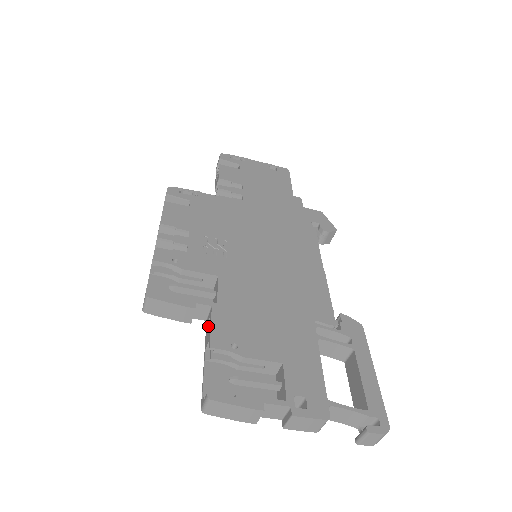
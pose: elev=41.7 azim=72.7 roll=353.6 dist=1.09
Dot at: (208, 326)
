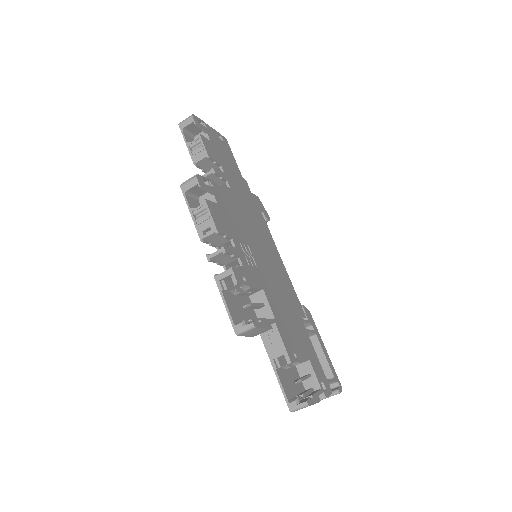
Dot at: (269, 338)
